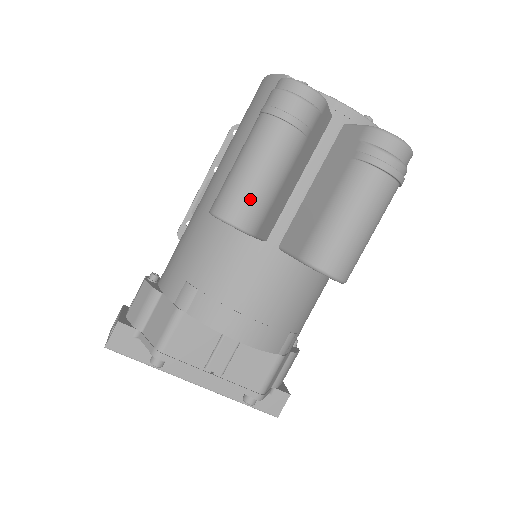
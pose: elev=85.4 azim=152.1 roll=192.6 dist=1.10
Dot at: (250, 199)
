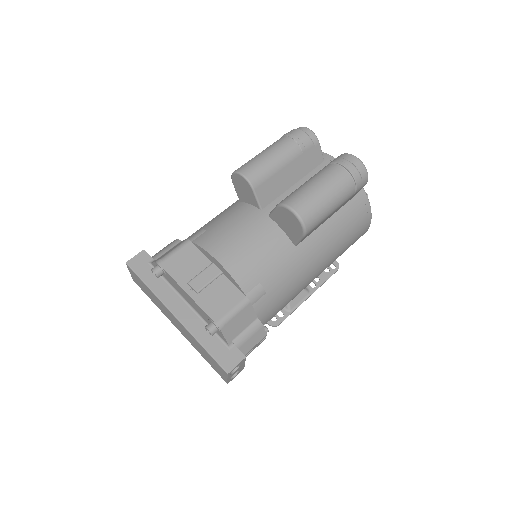
Dot at: (257, 165)
